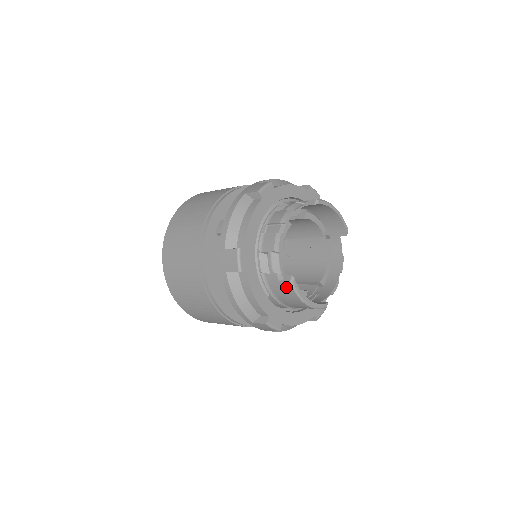
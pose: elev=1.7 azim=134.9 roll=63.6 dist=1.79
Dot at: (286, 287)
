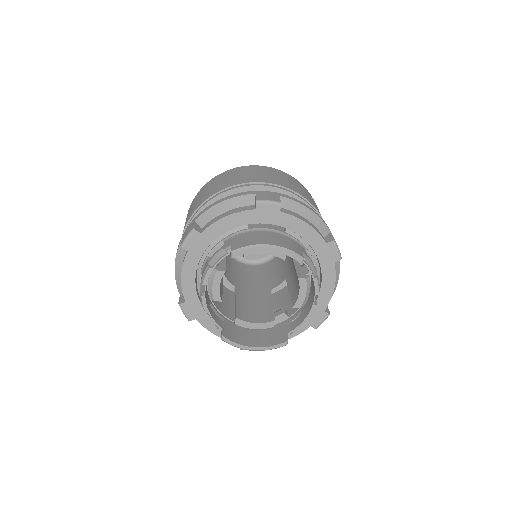
Dot at: occluded
